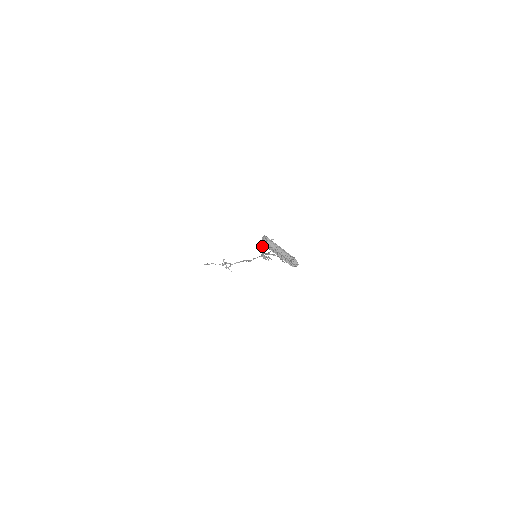
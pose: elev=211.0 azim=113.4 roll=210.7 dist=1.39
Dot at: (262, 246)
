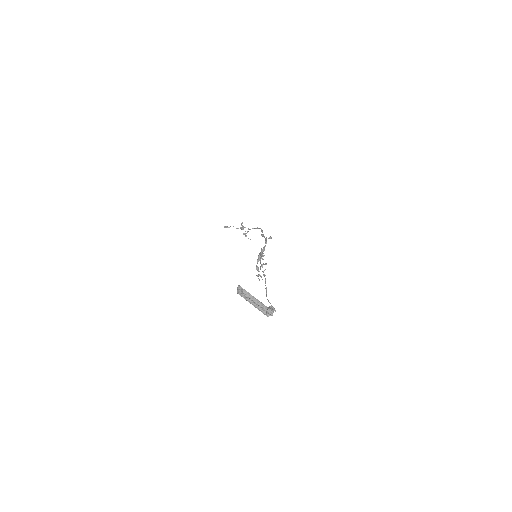
Dot at: occluded
